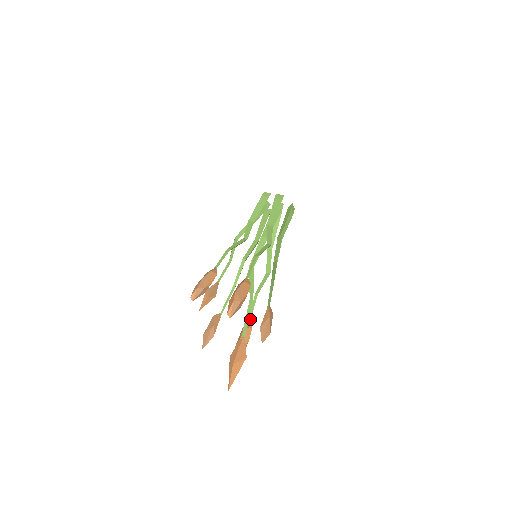
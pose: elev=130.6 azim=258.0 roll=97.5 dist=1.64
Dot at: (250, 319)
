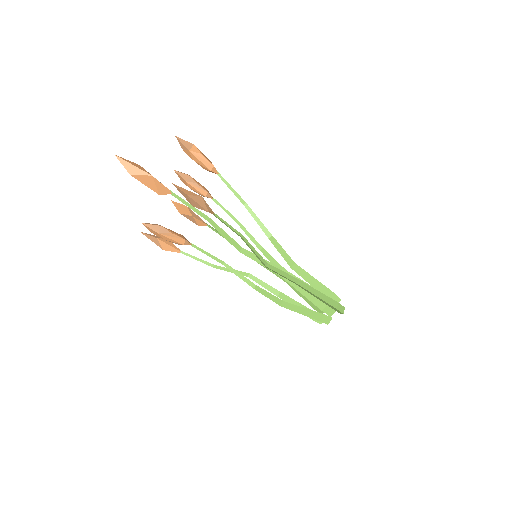
Dot at: (193, 244)
